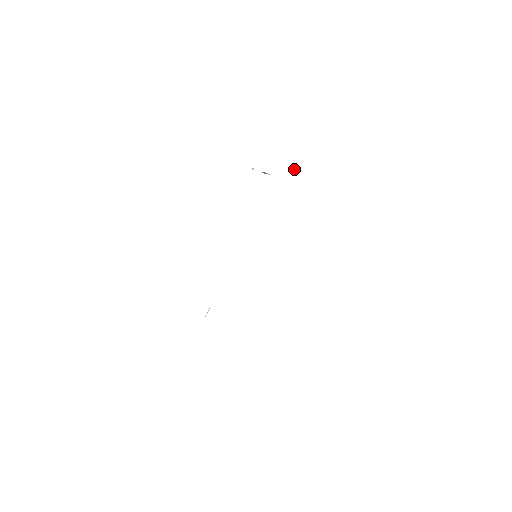
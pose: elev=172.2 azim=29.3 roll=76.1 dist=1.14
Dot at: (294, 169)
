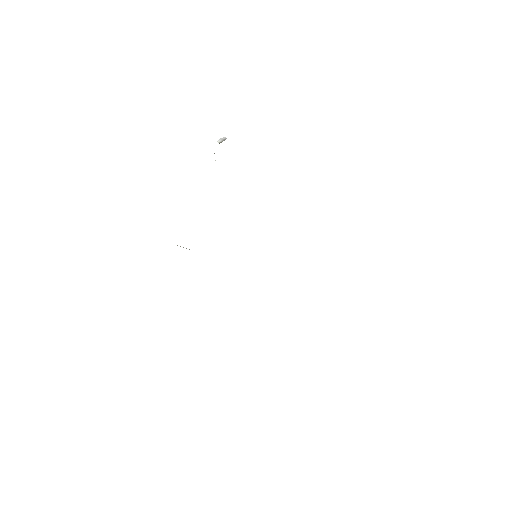
Dot at: occluded
